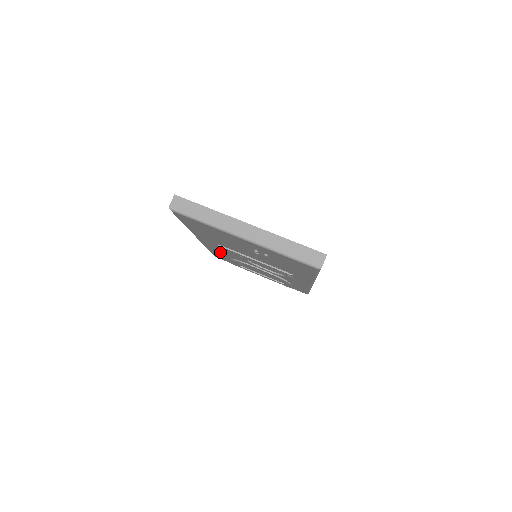
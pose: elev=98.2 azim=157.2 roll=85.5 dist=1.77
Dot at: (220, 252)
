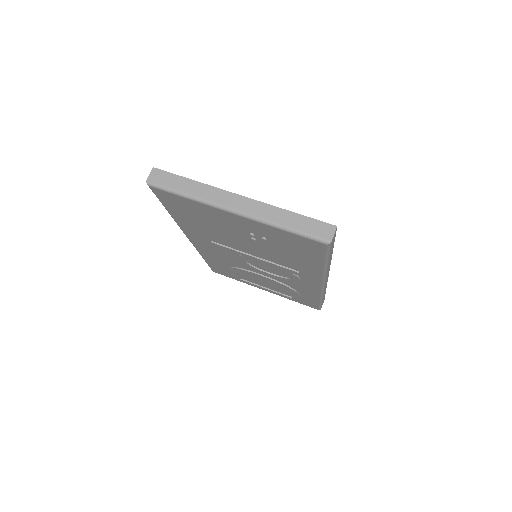
Dot at: (216, 258)
